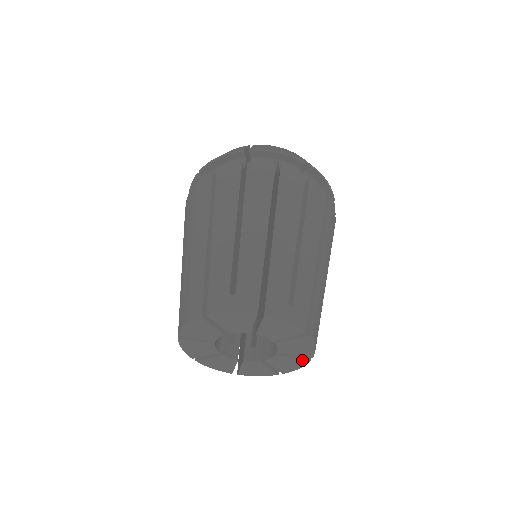
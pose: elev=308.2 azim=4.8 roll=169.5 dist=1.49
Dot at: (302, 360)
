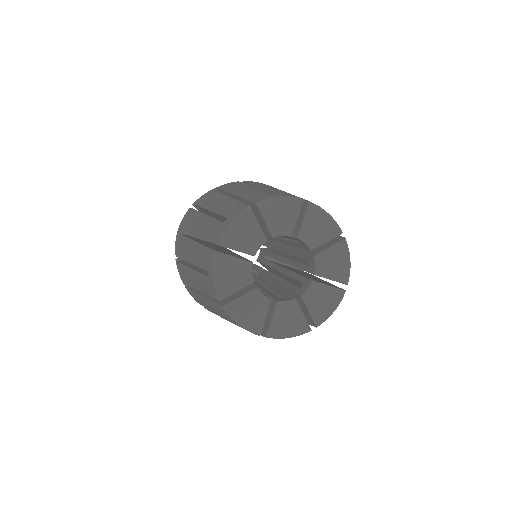
Dot at: (339, 244)
